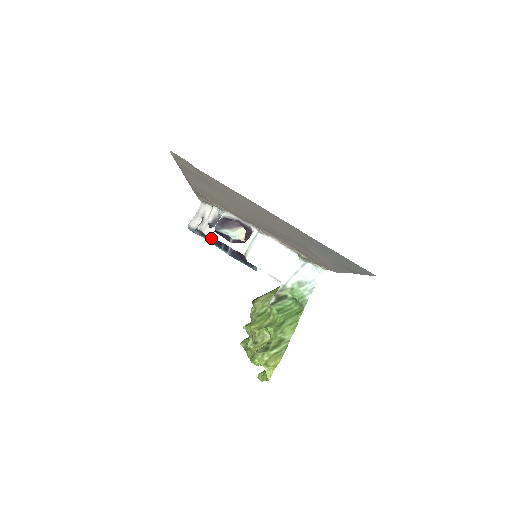
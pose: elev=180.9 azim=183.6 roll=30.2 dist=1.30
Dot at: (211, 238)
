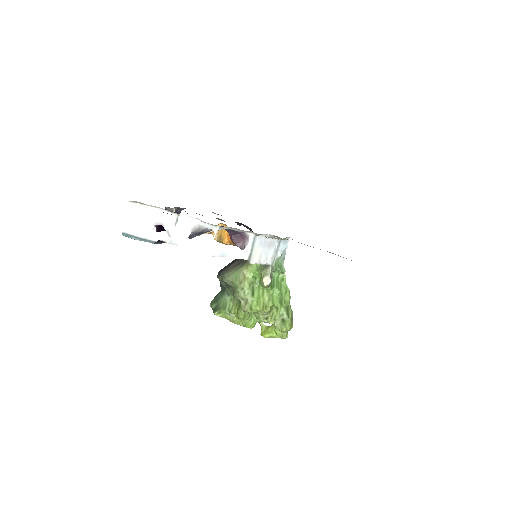
Dot at: occluded
